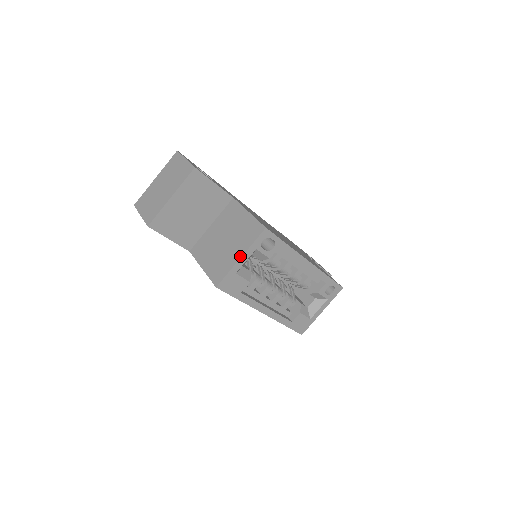
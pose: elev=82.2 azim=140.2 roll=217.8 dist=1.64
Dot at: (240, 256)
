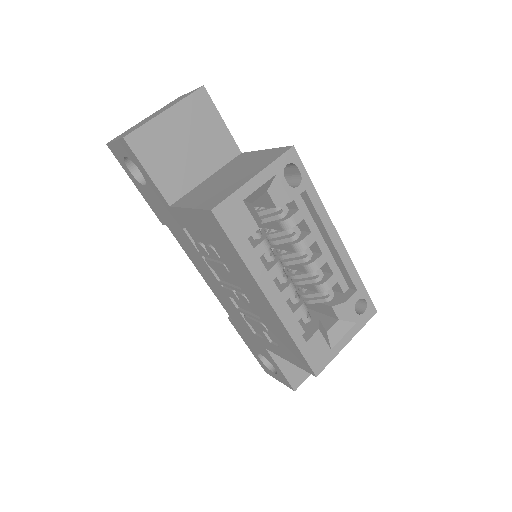
Dot at: (253, 175)
